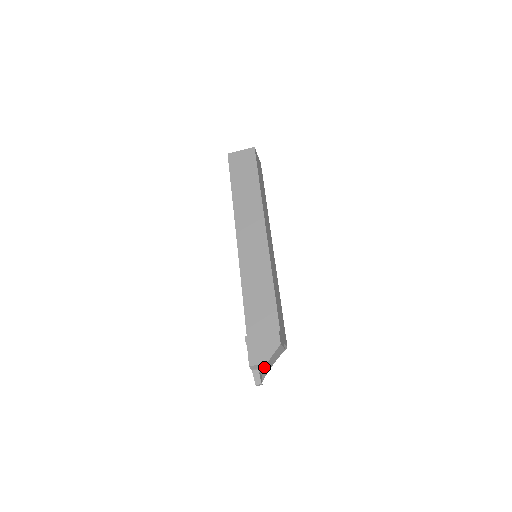
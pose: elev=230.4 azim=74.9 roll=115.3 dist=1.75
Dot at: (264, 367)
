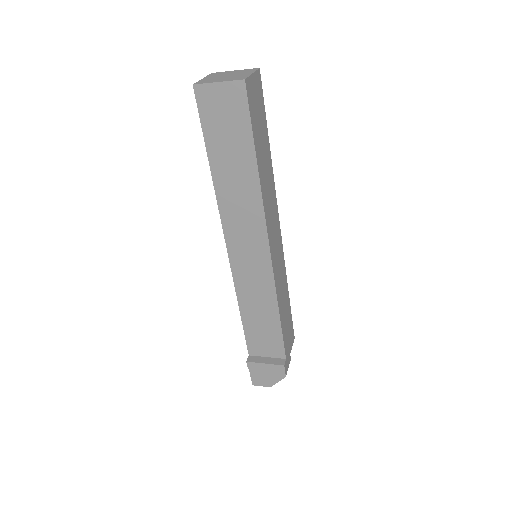
Dot at: occluded
